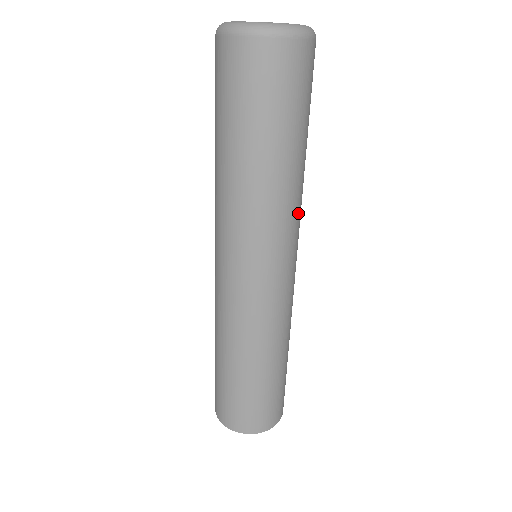
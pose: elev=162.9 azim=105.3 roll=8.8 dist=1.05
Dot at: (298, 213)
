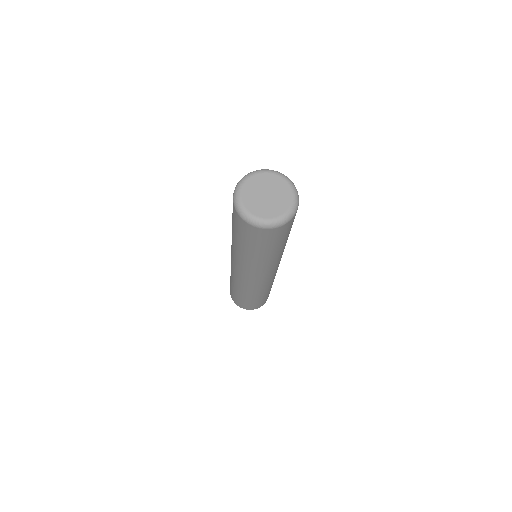
Dot at: occluded
